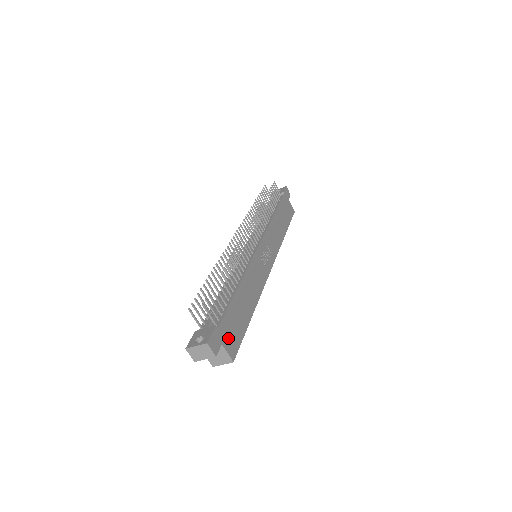
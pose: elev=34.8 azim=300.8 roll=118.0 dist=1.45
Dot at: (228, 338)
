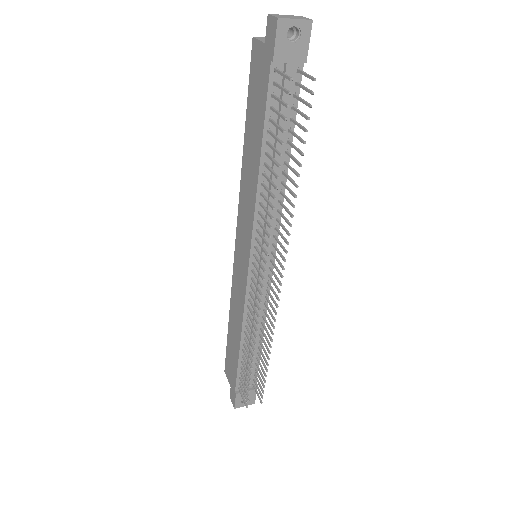
Dot at: occluded
